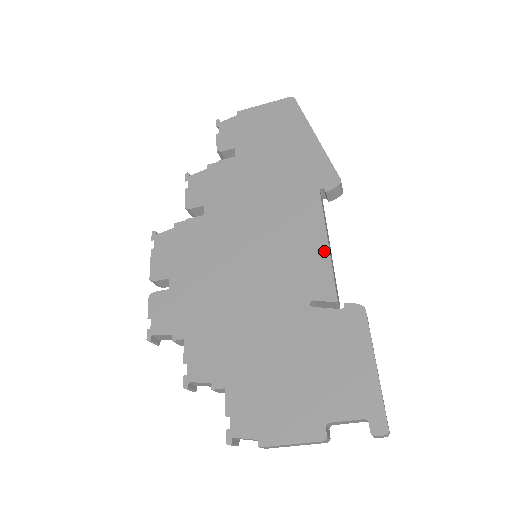
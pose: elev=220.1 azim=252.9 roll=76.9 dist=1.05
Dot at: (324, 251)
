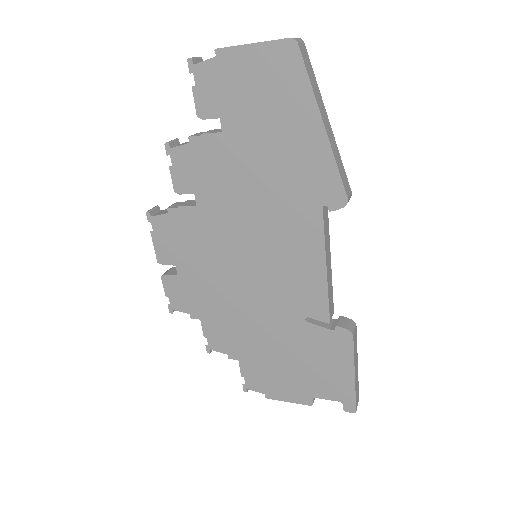
Dot at: (322, 277)
